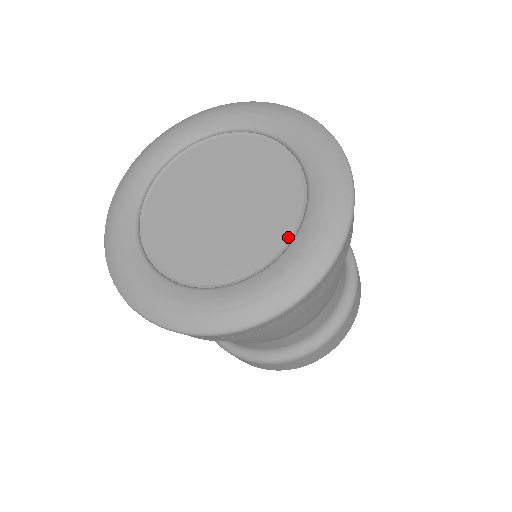
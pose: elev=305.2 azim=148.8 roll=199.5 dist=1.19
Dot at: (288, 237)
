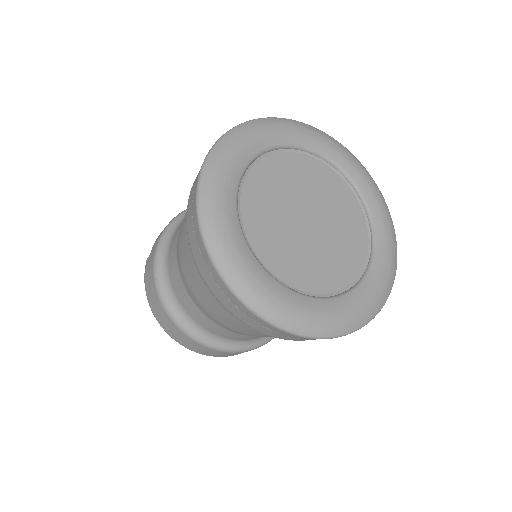
Dot at: (315, 291)
